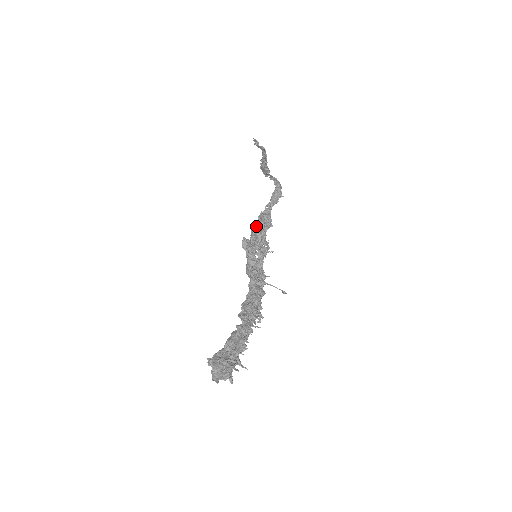
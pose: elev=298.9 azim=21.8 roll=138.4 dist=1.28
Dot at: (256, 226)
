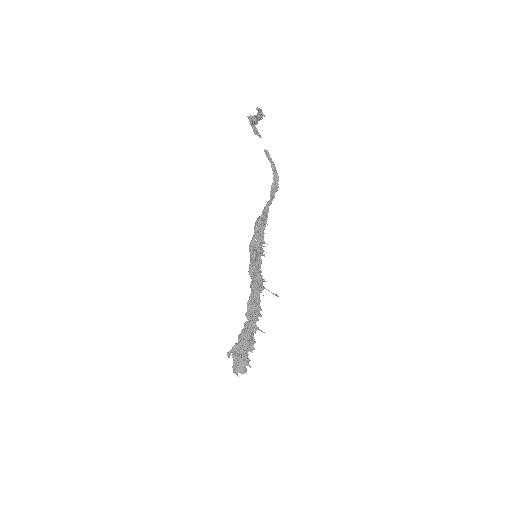
Dot at: (258, 227)
